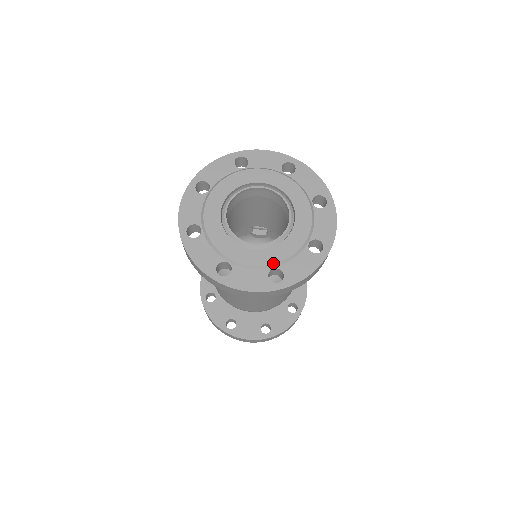
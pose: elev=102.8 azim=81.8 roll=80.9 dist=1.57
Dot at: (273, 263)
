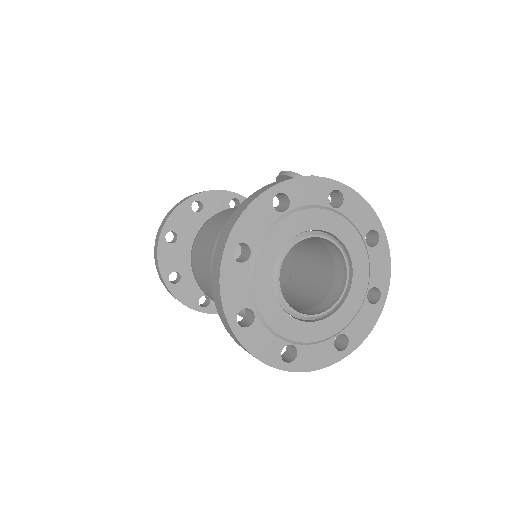
Dot at: (296, 340)
